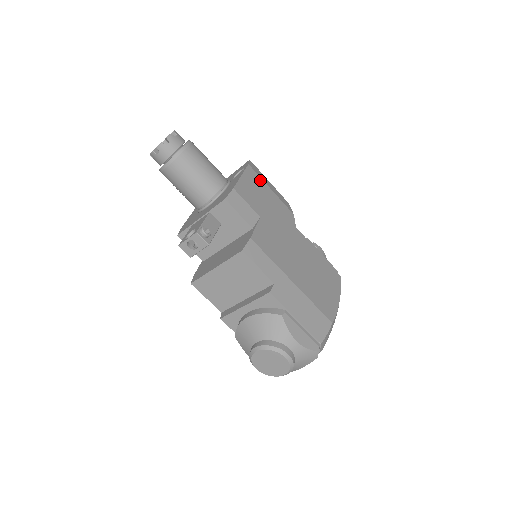
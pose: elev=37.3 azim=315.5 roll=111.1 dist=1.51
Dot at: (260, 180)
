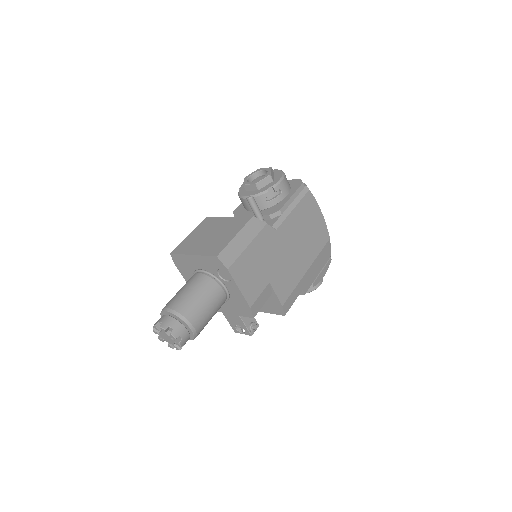
Dot at: (241, 260)
